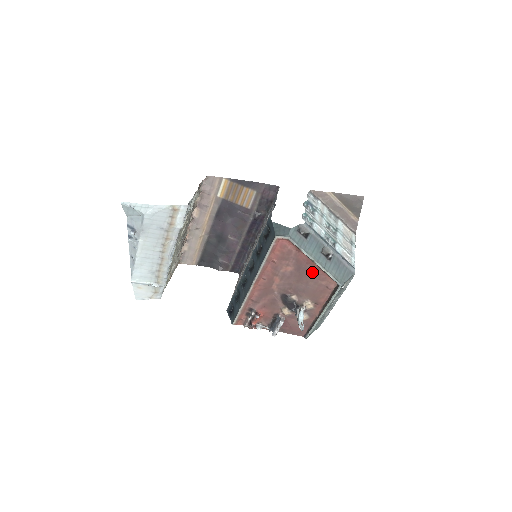
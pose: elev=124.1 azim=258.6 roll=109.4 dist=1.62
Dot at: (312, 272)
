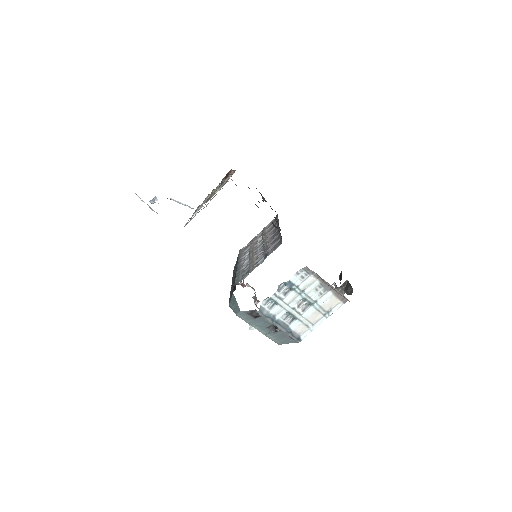
Dot at: occluded
